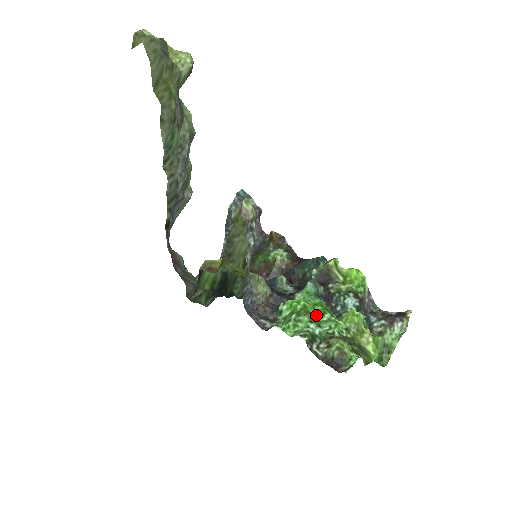
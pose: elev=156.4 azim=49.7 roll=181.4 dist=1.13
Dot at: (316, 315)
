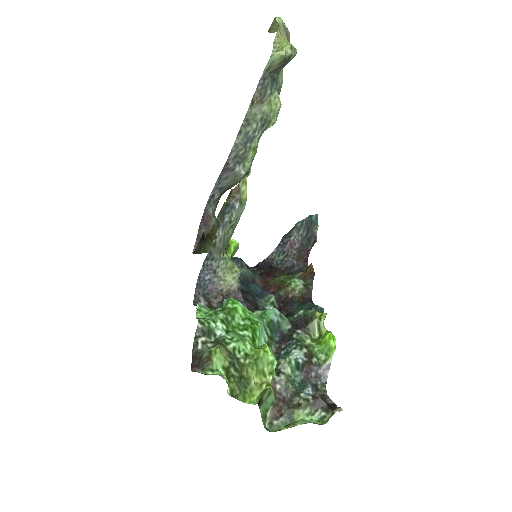
Dot at: (238, 324)
